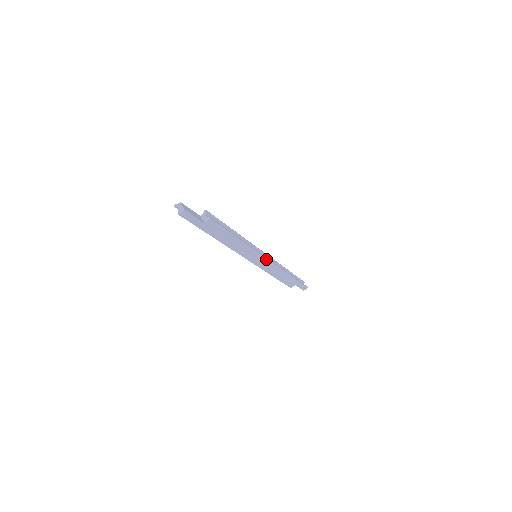
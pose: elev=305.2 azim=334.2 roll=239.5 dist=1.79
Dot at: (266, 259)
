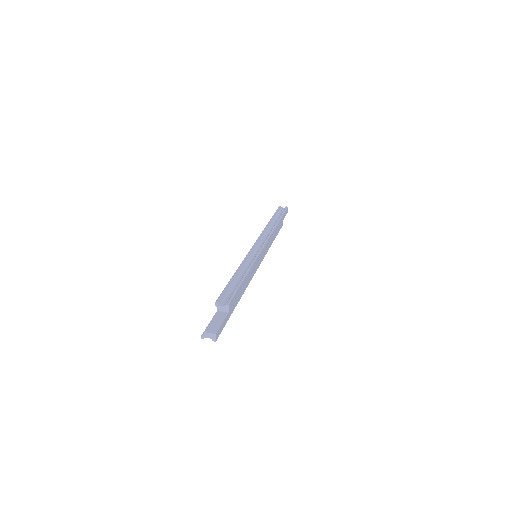
Dot at: (263, 248)
